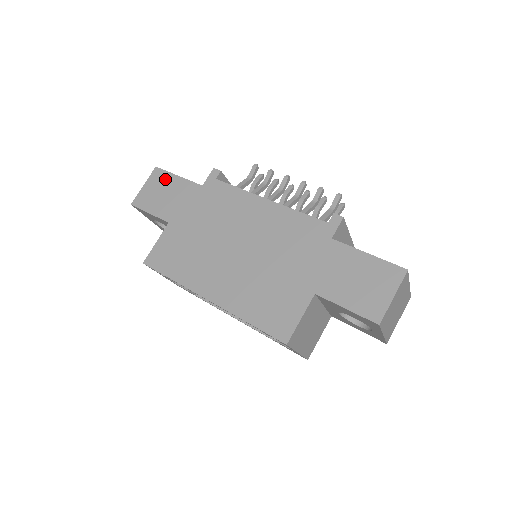
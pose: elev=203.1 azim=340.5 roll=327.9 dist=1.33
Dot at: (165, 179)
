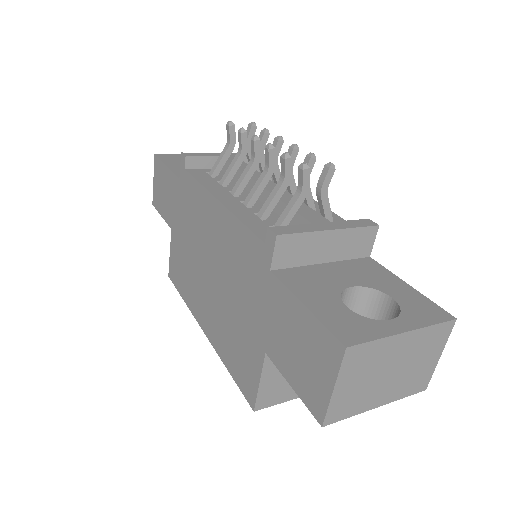
Dot at: (161, 171)
